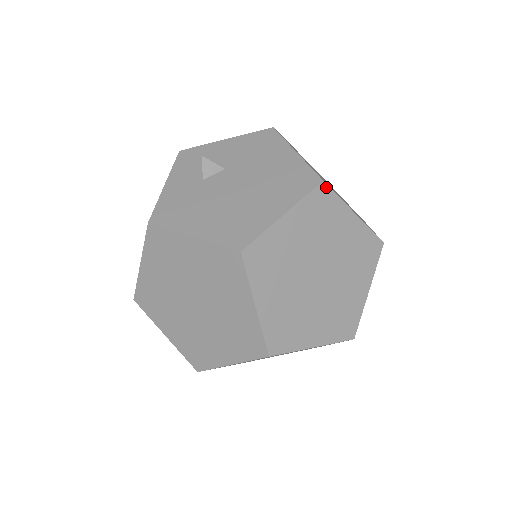
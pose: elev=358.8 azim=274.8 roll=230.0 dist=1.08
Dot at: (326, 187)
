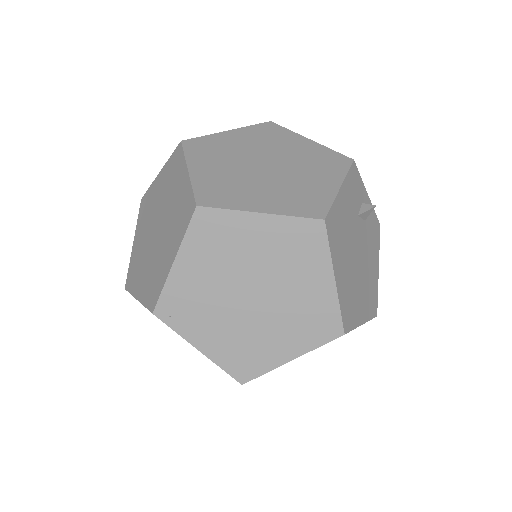
Dot at: (274, 124)
